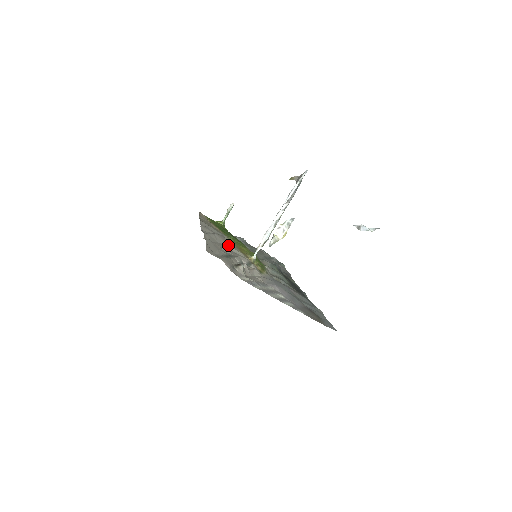
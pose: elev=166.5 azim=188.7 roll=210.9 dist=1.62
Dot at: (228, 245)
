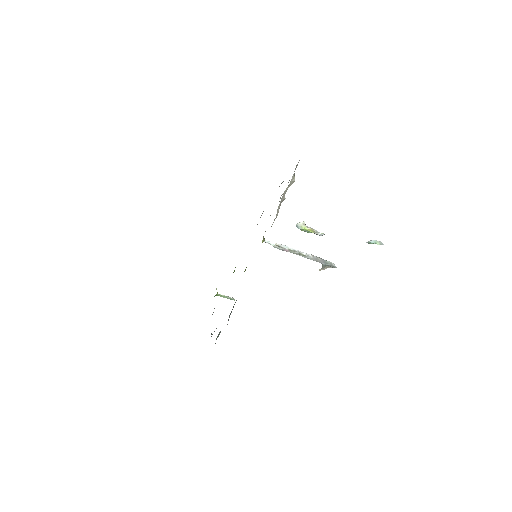
Dot at: occluded
